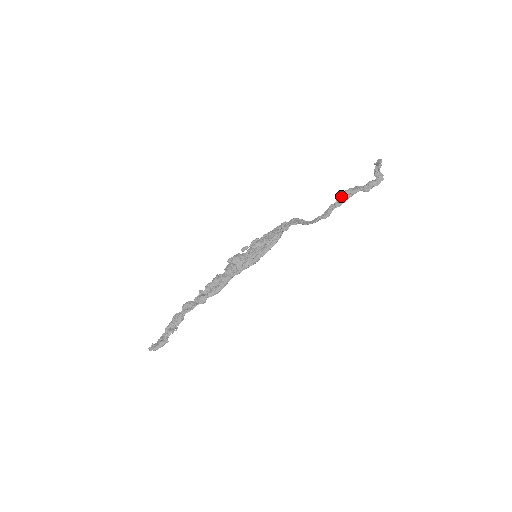
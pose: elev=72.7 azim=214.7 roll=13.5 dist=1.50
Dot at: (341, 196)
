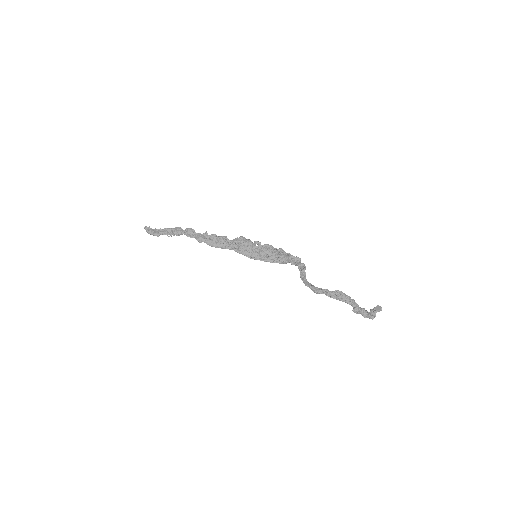
Dot at: (338, 293)
